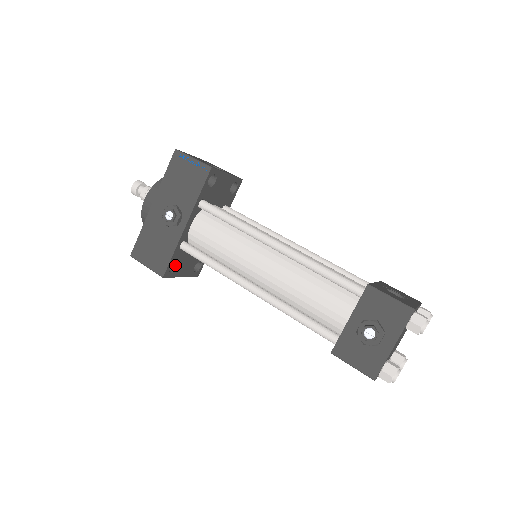
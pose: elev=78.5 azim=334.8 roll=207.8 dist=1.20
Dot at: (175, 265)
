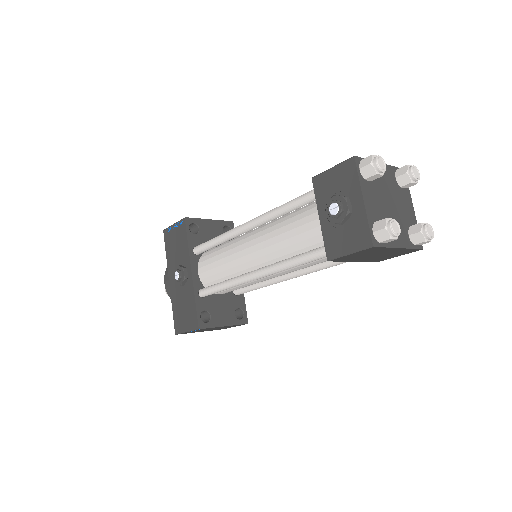
Dot at: (208, 316)
